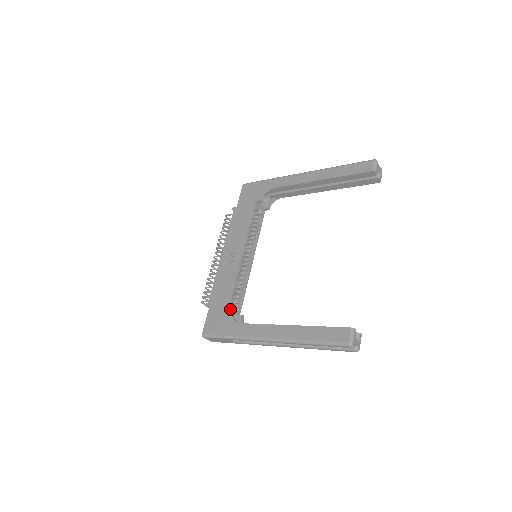
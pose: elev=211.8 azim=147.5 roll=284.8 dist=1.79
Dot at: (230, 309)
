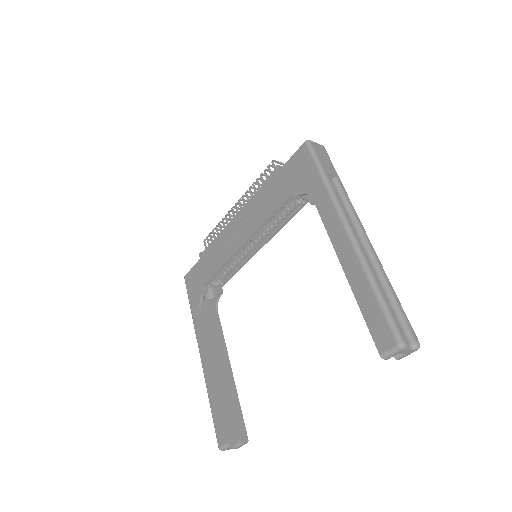
Dot at: (204, 287)
